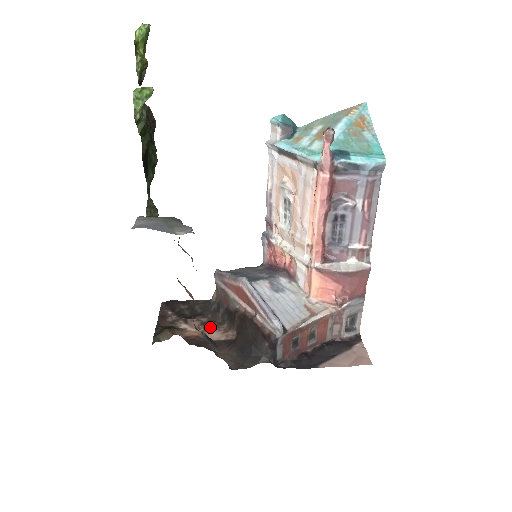
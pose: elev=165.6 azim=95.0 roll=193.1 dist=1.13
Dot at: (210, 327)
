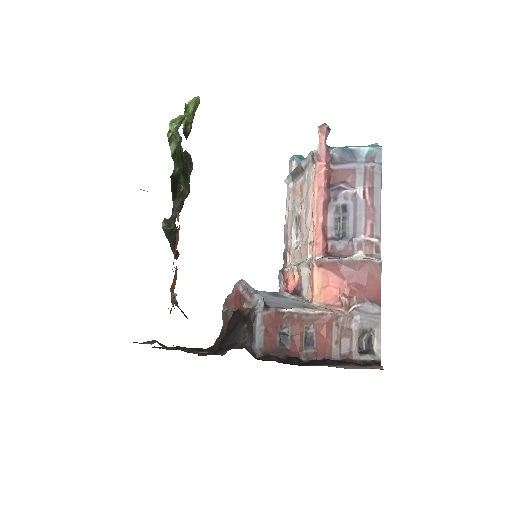
Dot at: occluded
